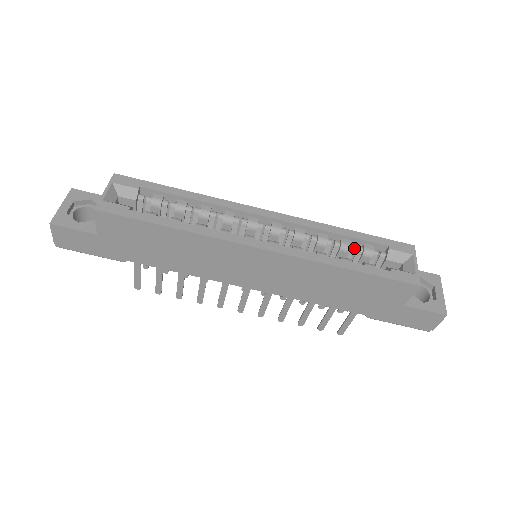
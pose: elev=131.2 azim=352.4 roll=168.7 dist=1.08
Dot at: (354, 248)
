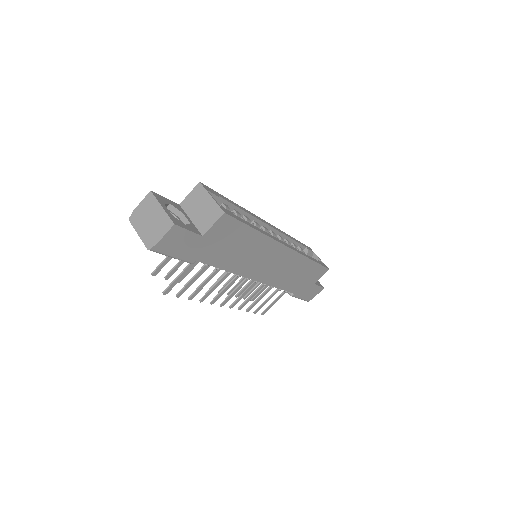
Dot at: (297, 249)
